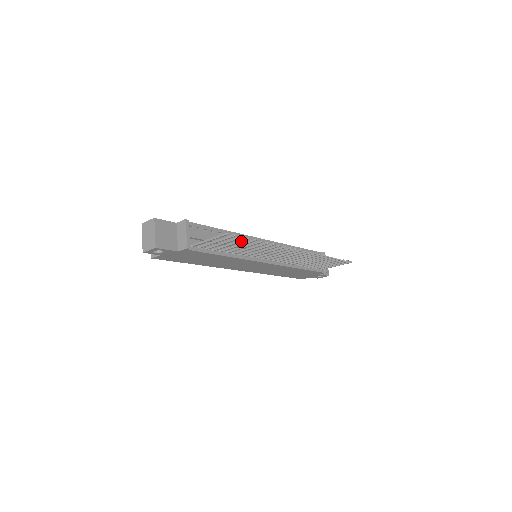
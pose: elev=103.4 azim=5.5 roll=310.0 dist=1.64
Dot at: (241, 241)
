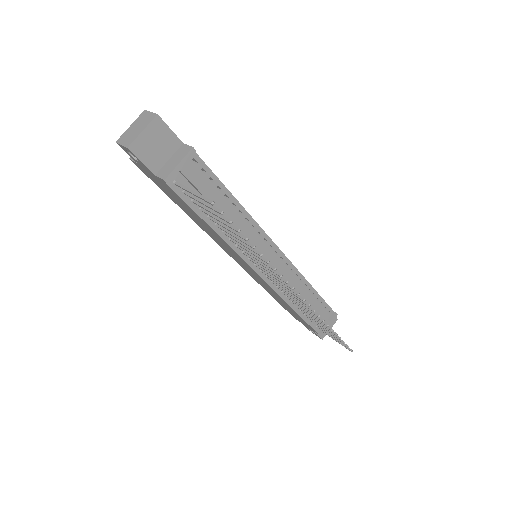
Dot at: (230, 226)
